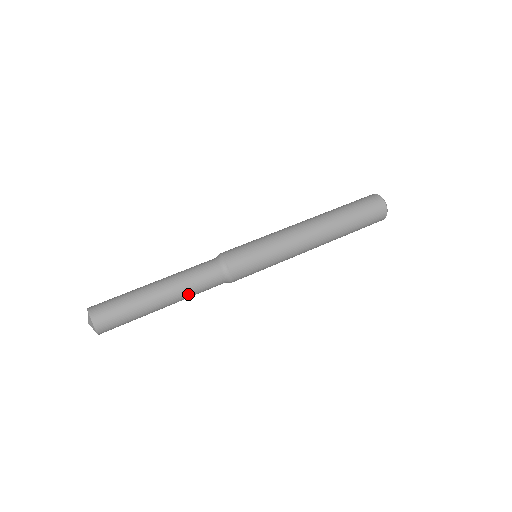
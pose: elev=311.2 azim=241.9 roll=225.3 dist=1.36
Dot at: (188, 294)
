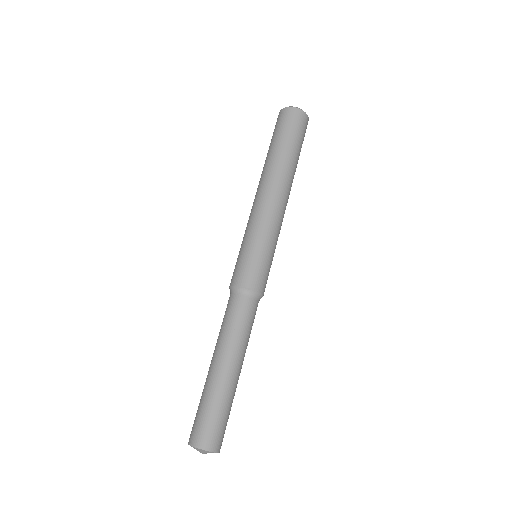
Dot at: occluded
